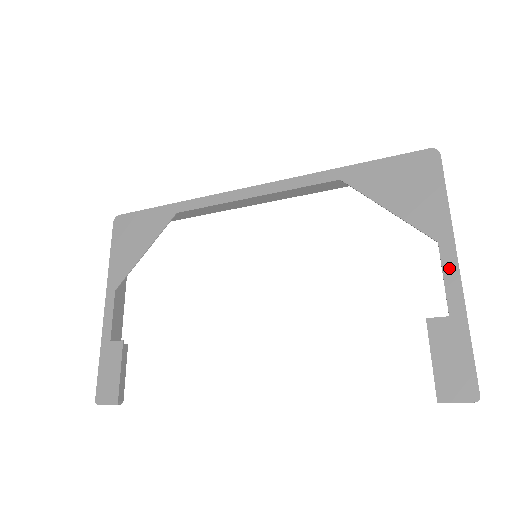
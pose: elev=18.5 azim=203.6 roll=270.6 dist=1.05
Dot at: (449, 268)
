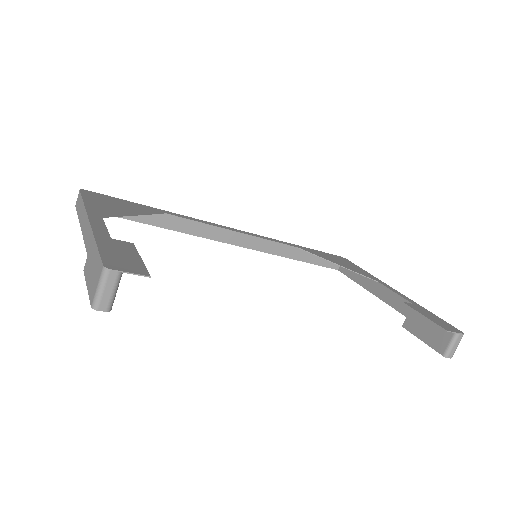
Dot at: (393, 290)
